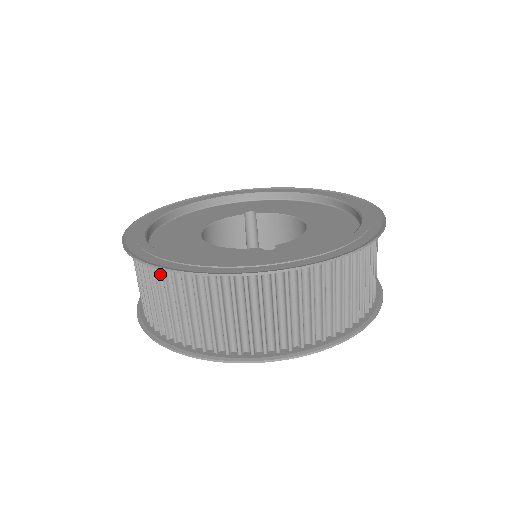
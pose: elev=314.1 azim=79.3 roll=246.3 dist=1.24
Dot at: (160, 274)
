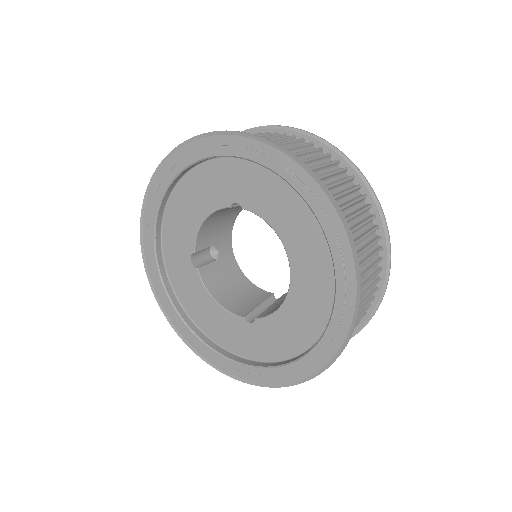
Dot at: occluded
